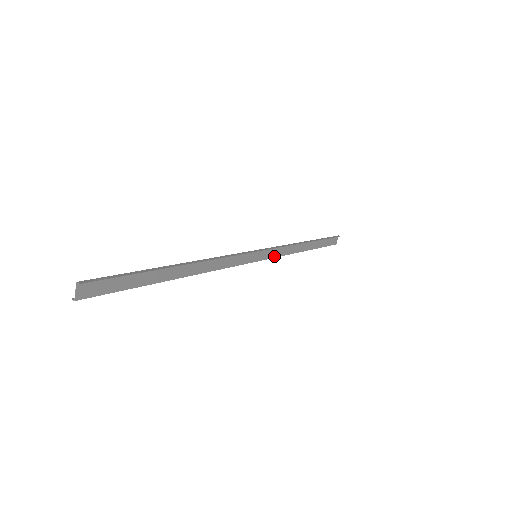
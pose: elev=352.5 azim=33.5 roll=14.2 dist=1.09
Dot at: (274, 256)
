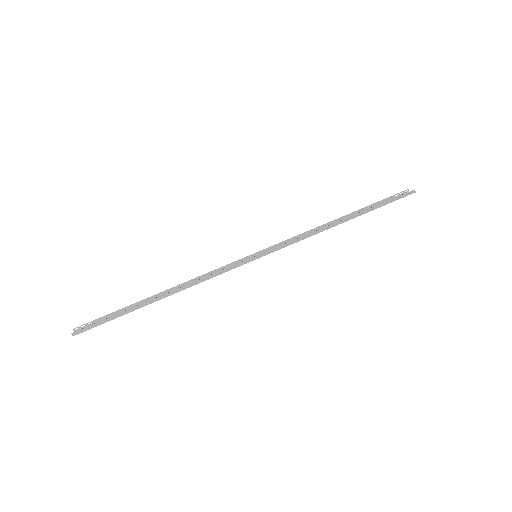
Dot at: (285, 243)
